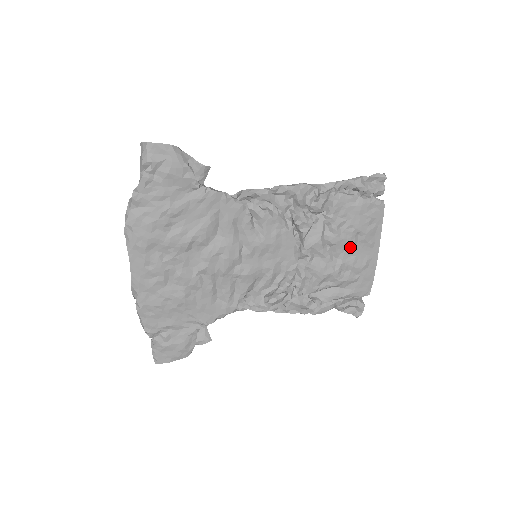
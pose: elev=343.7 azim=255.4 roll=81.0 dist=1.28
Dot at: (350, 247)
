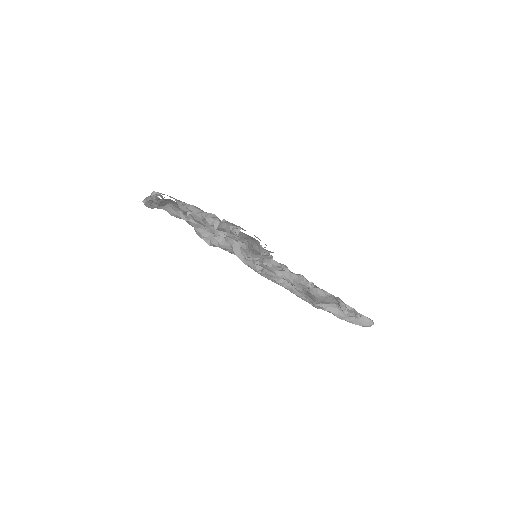
Dot at: occluded
